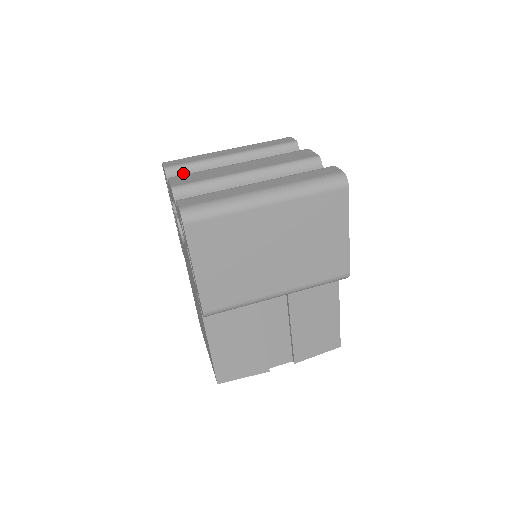
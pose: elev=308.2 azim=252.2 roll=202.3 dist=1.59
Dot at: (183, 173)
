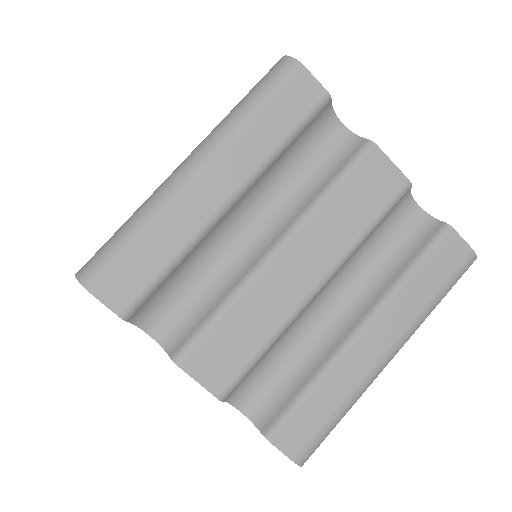
Dot at: (158, 297)
